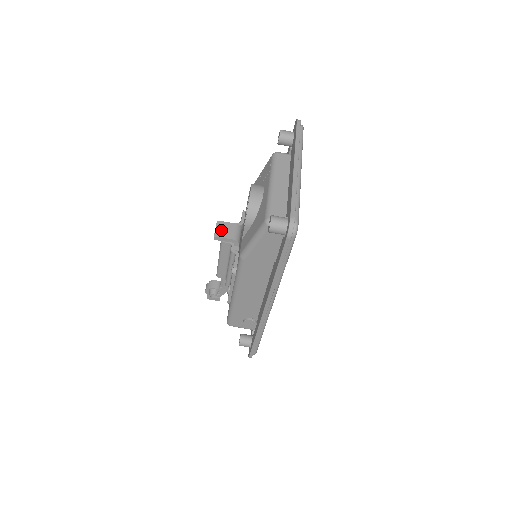
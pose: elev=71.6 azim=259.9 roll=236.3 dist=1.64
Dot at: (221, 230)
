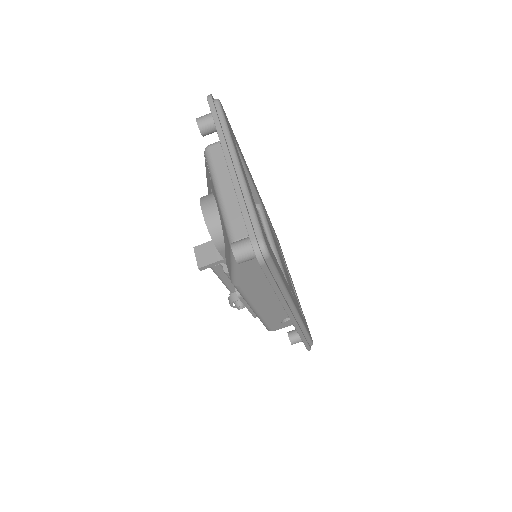
Dot at: (202, 257)
